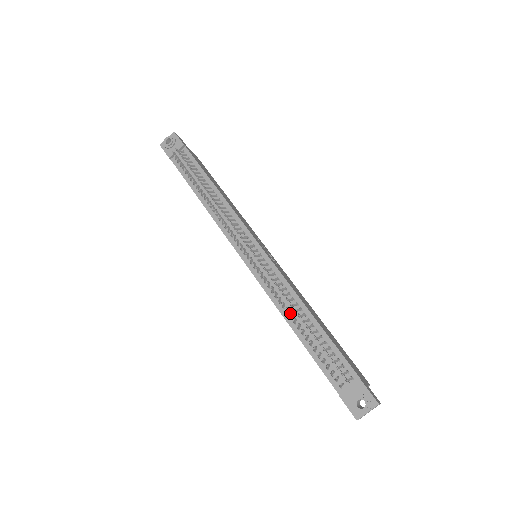
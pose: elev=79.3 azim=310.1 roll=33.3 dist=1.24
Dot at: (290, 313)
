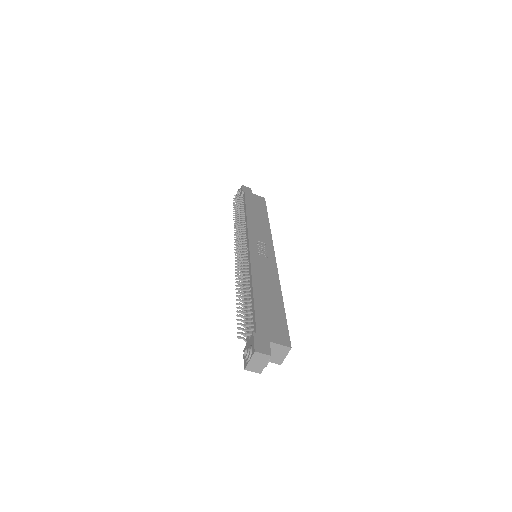
Dot at: (236, 288)
